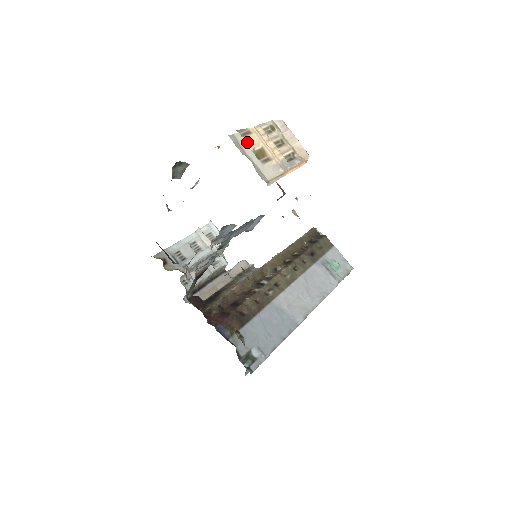
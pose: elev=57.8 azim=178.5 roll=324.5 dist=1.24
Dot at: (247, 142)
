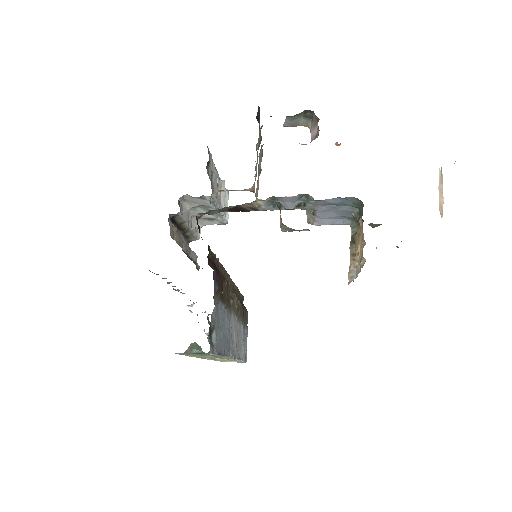
Dot at: occluded
